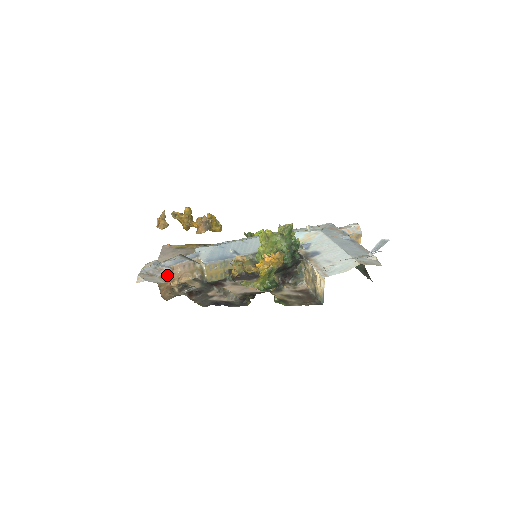
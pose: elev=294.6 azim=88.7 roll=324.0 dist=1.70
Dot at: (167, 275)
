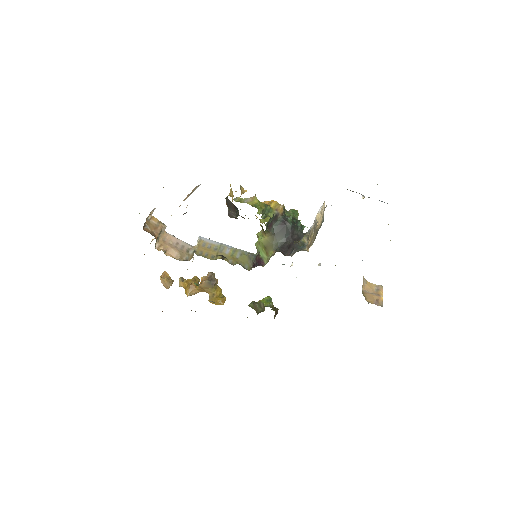
Dot at: (159, 223)
